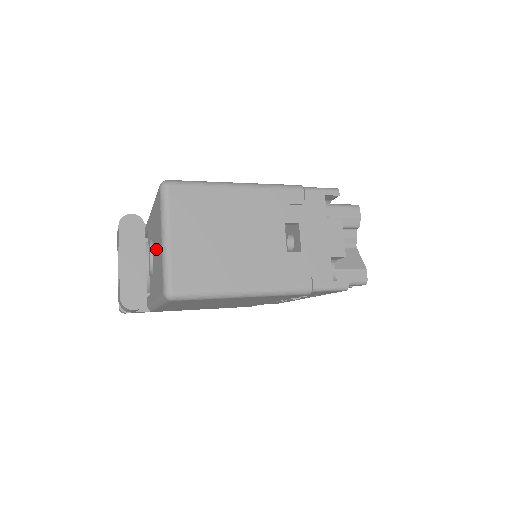
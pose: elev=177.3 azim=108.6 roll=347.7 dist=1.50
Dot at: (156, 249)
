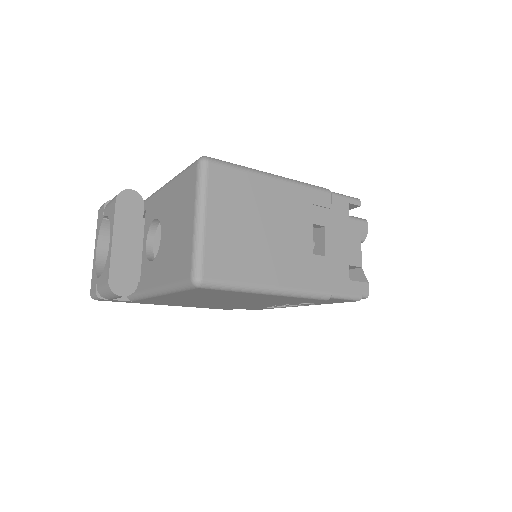
Dot at: (173, 230)
